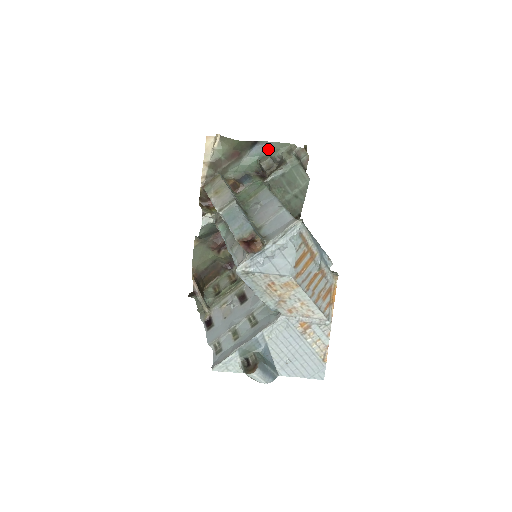
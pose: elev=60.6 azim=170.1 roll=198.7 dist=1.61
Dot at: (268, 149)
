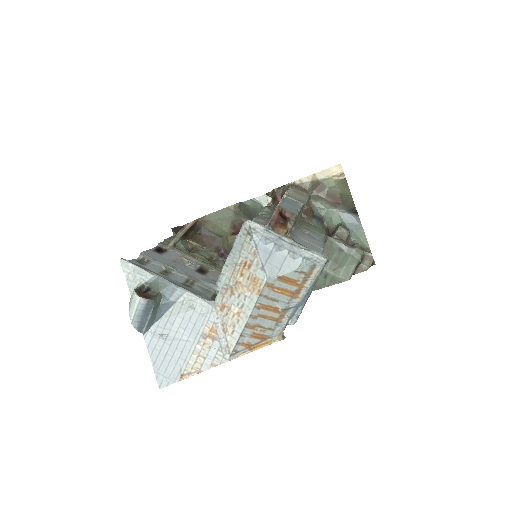
Dot at: (355, 228)
